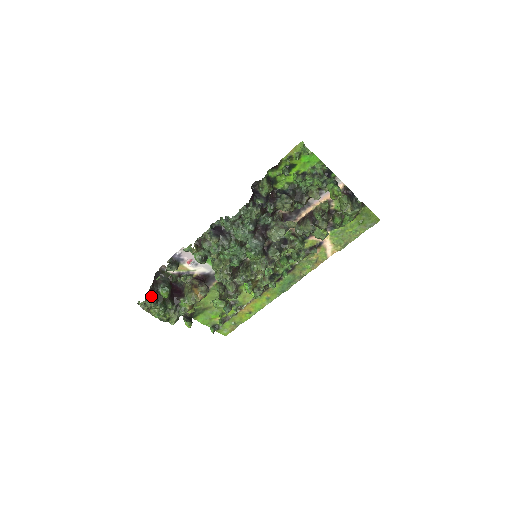
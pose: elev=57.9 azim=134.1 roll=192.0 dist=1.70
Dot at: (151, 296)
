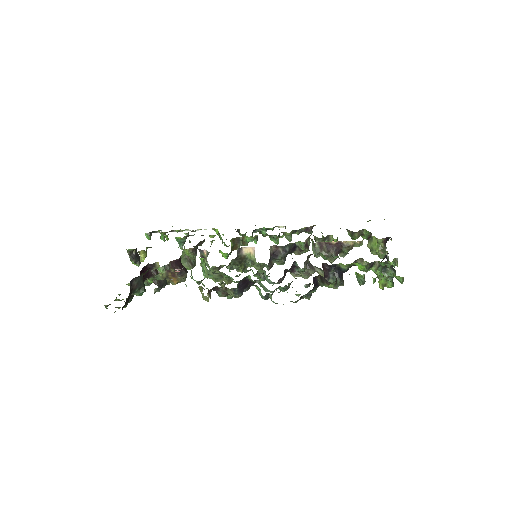
Dot at: (125, 304)
